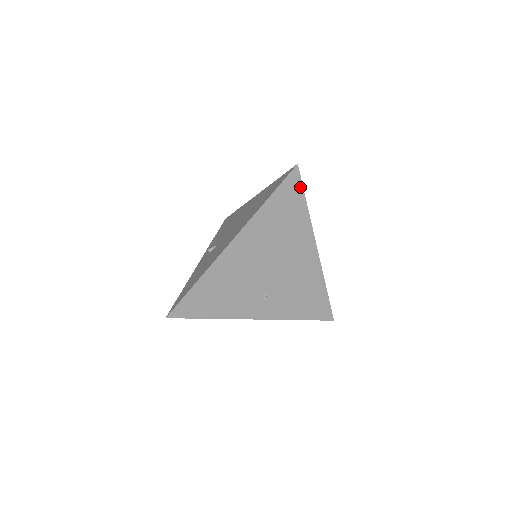
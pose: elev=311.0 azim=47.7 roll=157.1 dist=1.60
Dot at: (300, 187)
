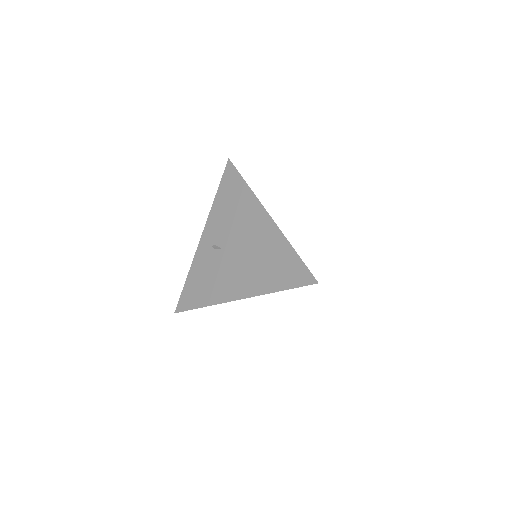
Dot at: occluded
